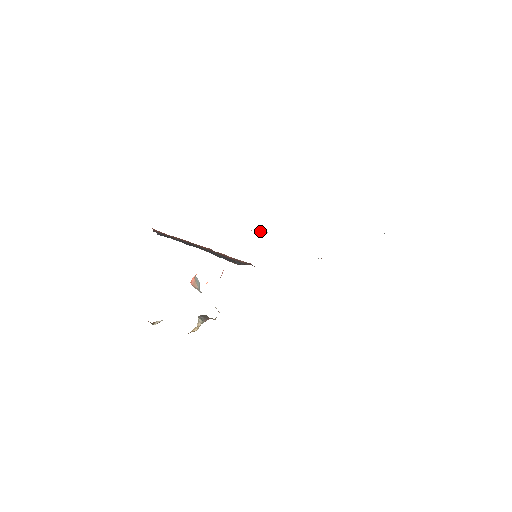
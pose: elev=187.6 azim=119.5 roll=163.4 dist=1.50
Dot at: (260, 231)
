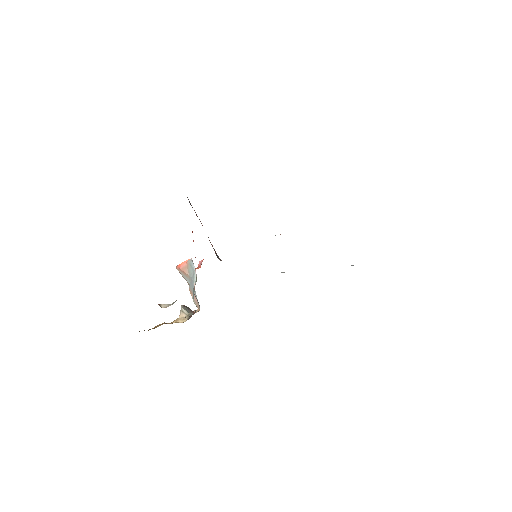
Dot at: occluded
